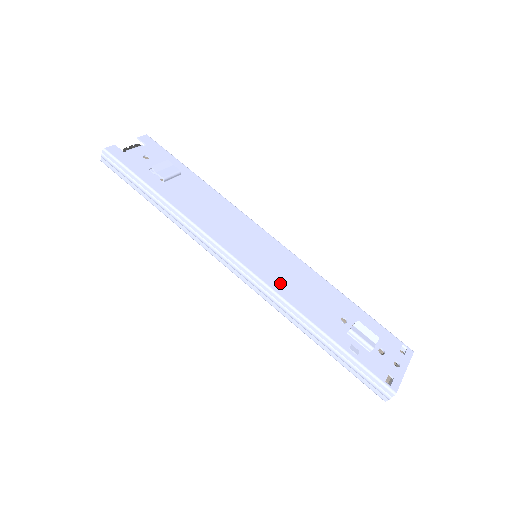
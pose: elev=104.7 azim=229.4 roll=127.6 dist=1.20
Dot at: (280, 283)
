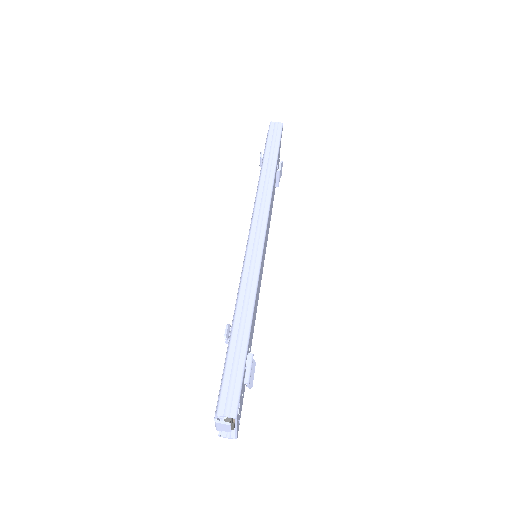
Dot at: occluded
